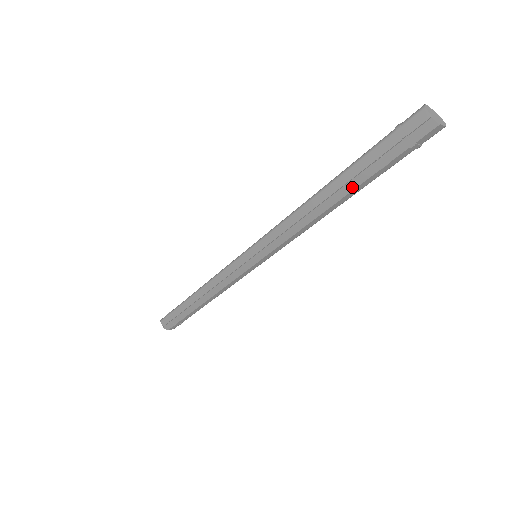
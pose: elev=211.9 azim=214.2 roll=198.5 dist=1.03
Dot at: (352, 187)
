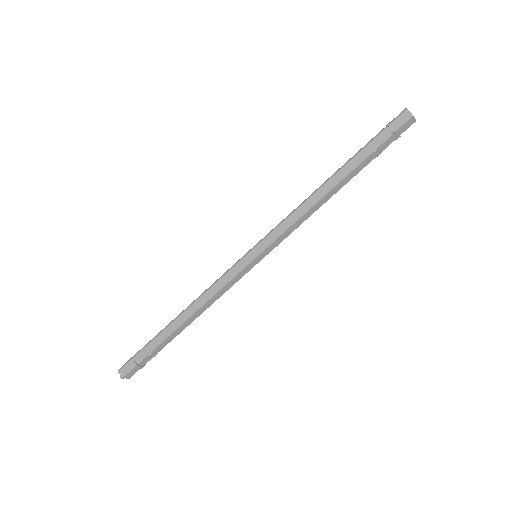
Dot at: (355, 174)
